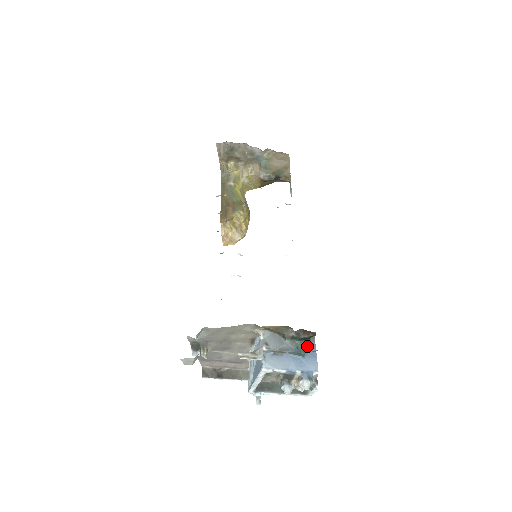
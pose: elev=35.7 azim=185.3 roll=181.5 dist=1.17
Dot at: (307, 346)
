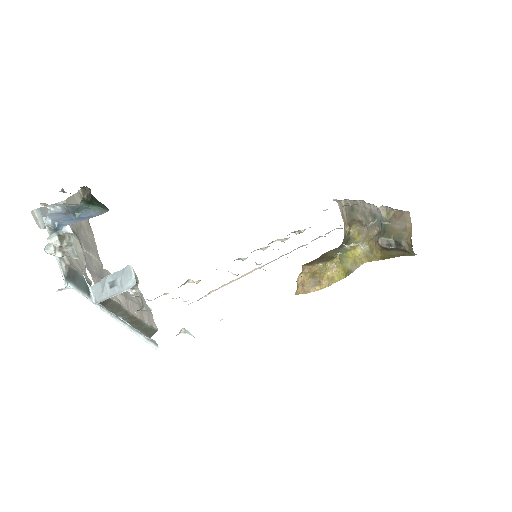
Dot at: (88, 211)
